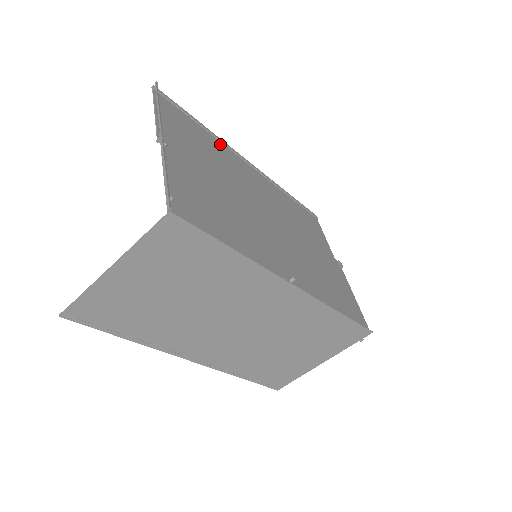
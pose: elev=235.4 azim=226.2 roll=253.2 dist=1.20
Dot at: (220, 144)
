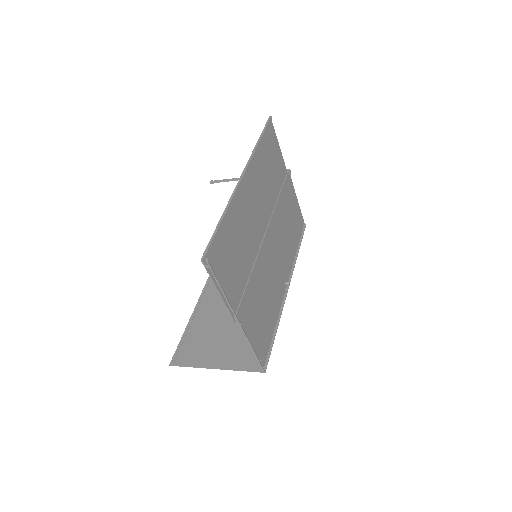
Dot at: (233, 209)
